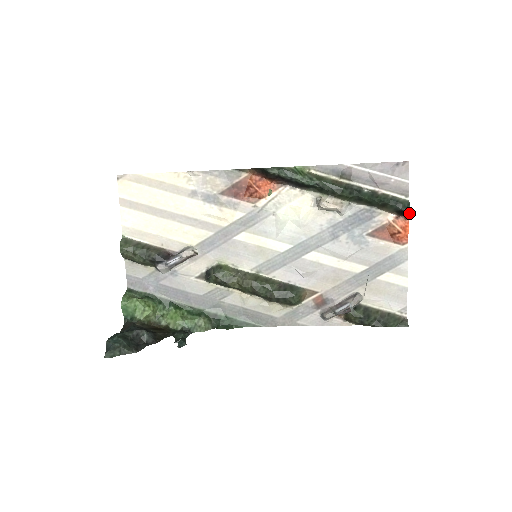
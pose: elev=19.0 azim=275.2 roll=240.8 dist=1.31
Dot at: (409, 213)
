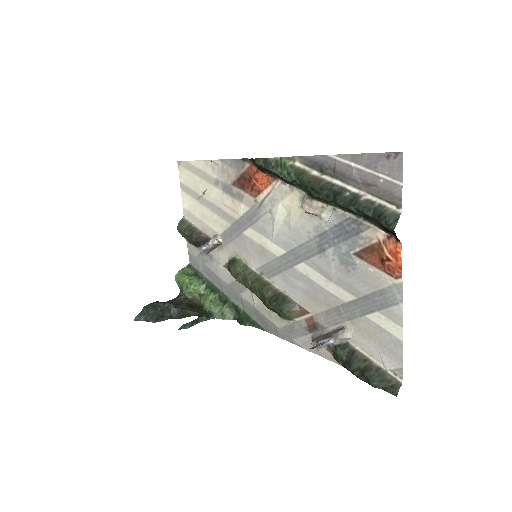
Dot at: (394, 233)
